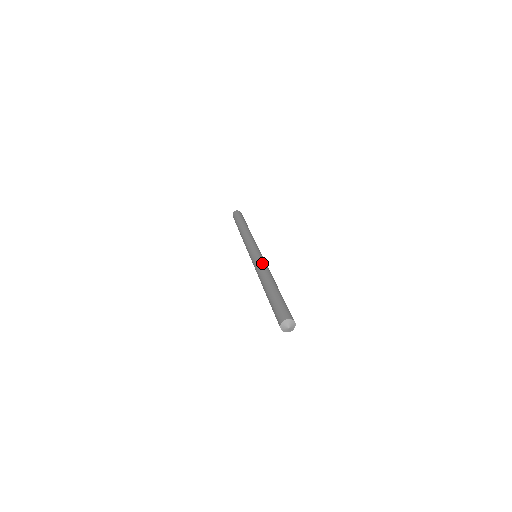
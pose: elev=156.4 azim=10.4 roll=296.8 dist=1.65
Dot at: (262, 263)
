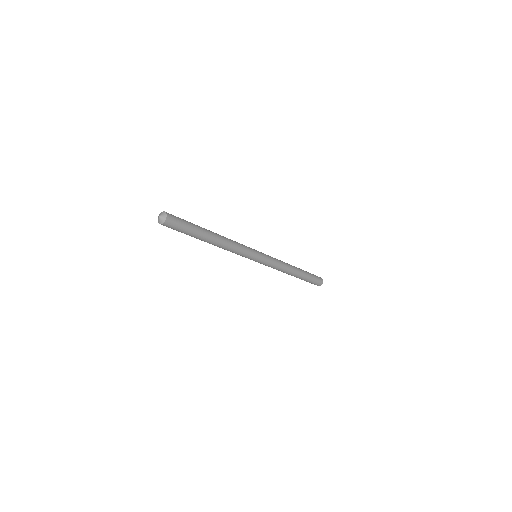
Dot at: occluded
